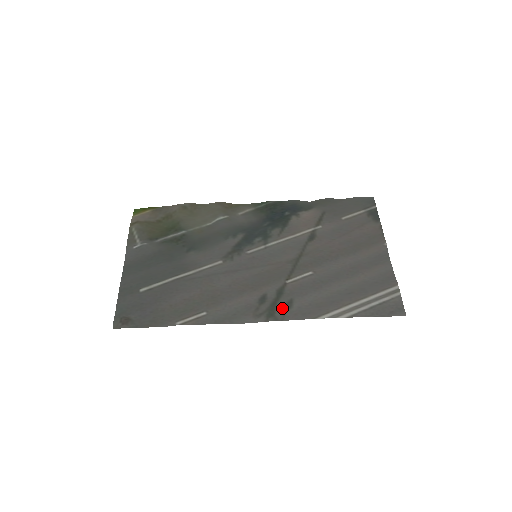
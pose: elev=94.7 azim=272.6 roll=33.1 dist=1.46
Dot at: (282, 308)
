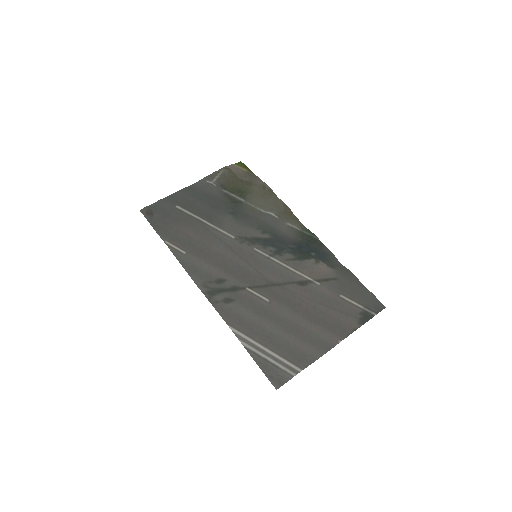
Dot at: (222, 297)
